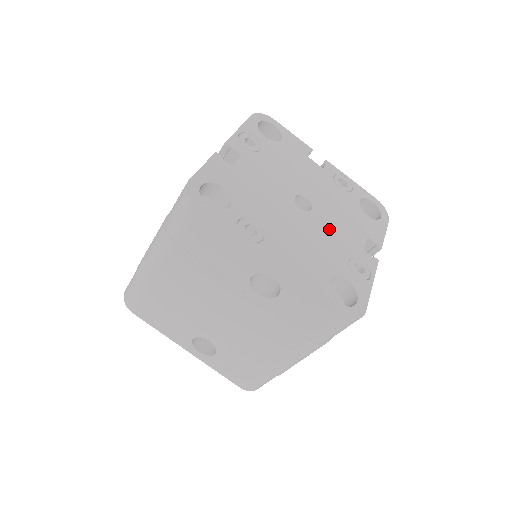
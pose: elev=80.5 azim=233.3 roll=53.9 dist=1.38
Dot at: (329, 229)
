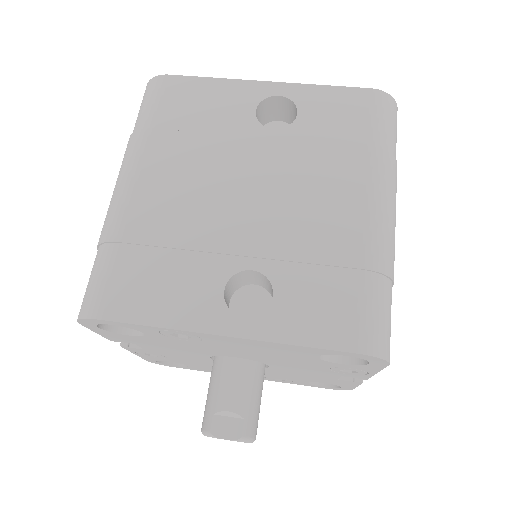
Dot at: occluded
